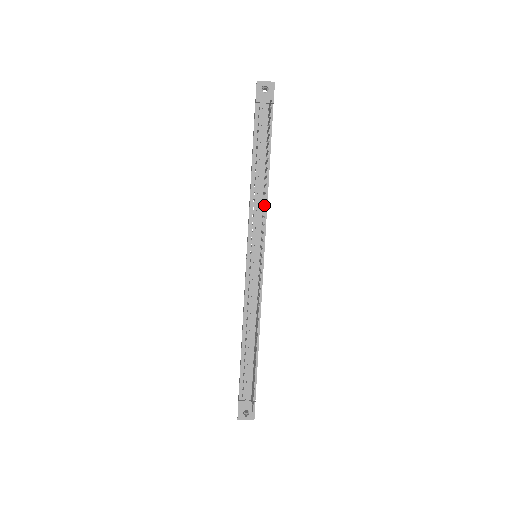
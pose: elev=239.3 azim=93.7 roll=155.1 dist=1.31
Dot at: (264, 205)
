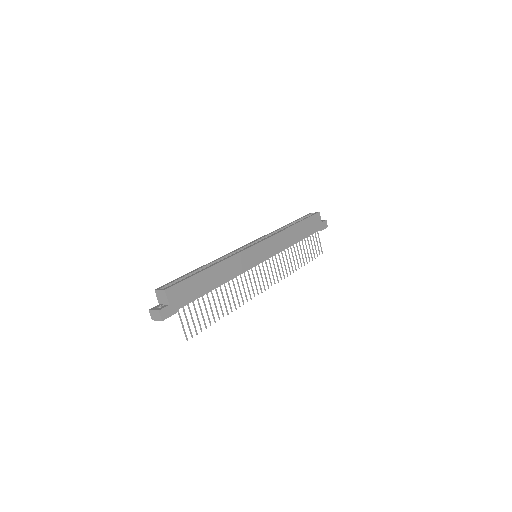
Dot at: (234, 277)
